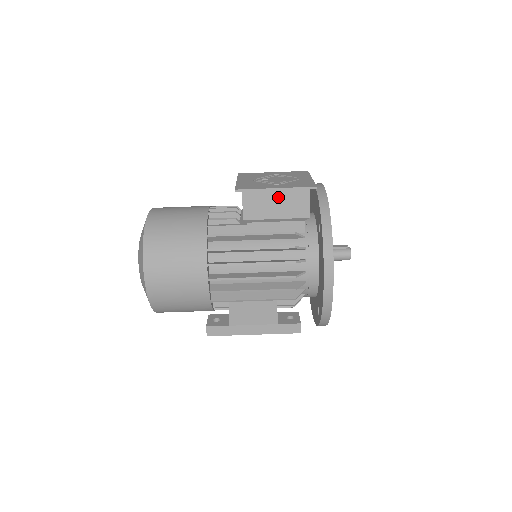
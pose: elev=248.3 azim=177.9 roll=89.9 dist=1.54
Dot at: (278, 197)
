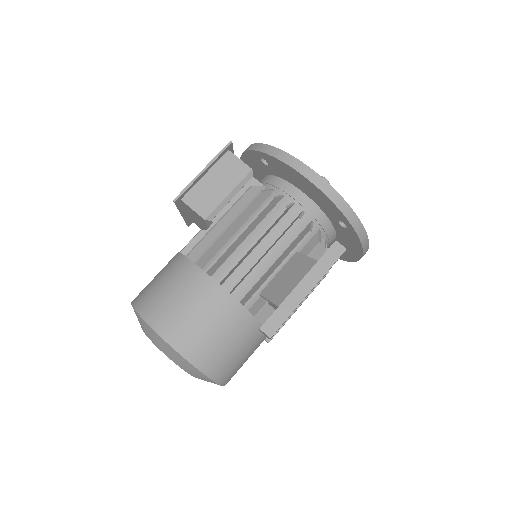
Dot at: (213, 178)
